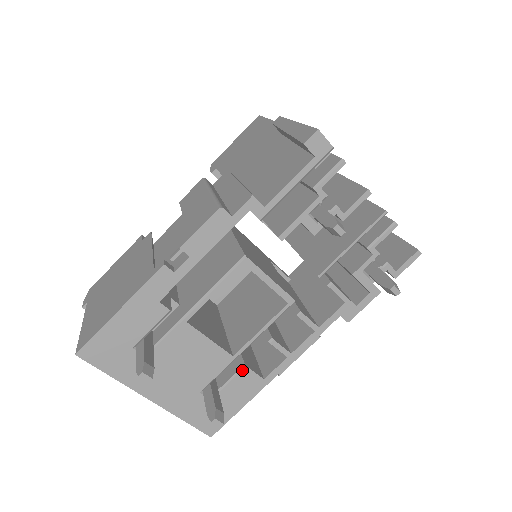
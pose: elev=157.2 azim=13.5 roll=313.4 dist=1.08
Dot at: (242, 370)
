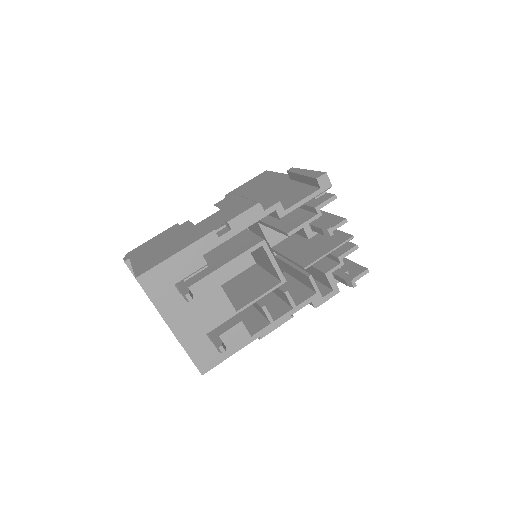
Dot at: (239, 325)
